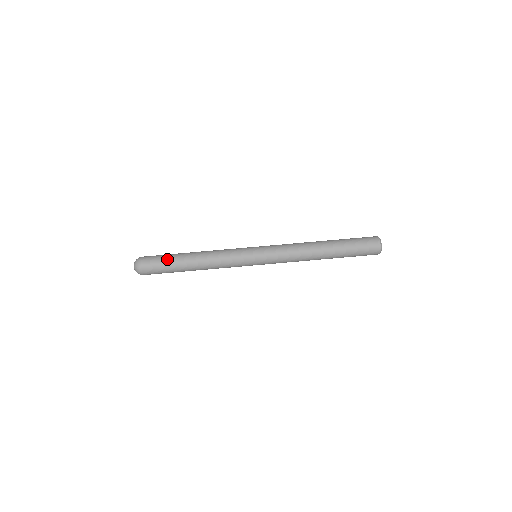
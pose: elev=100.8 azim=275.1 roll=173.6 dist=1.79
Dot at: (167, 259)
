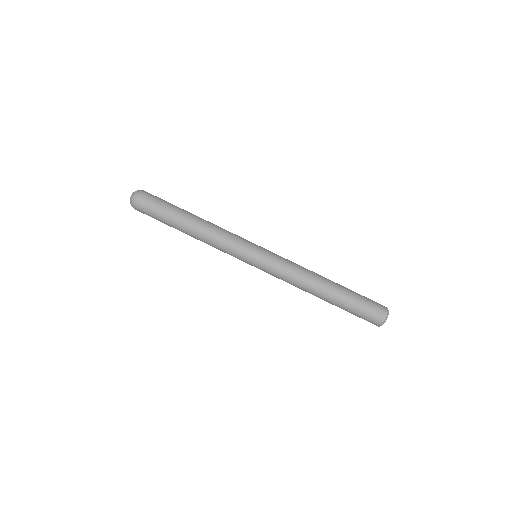
Dot at: (170, 204)
